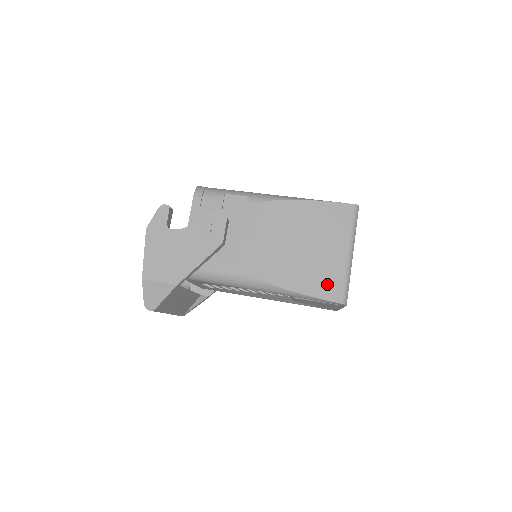
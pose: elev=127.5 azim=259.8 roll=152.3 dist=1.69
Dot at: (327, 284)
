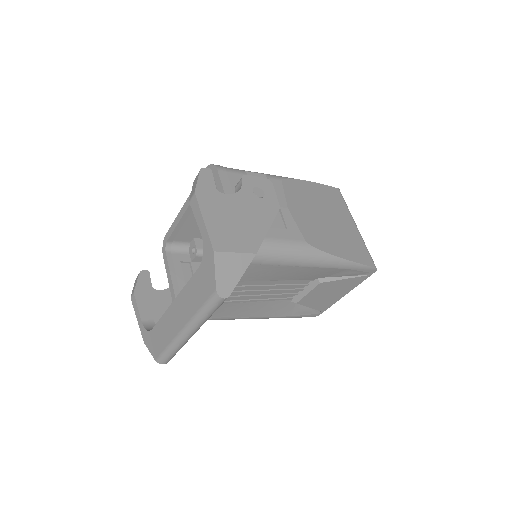
Dot at: (359, 251)
